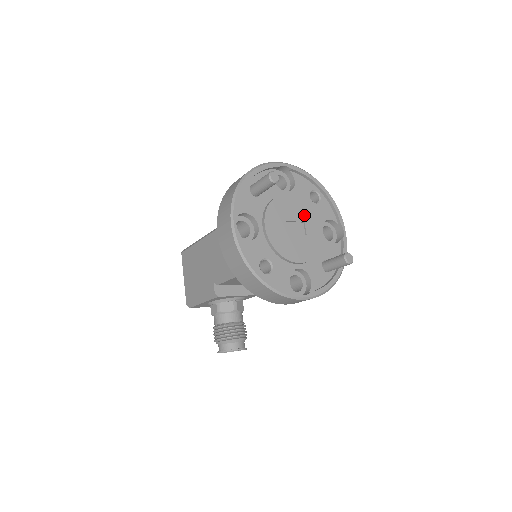
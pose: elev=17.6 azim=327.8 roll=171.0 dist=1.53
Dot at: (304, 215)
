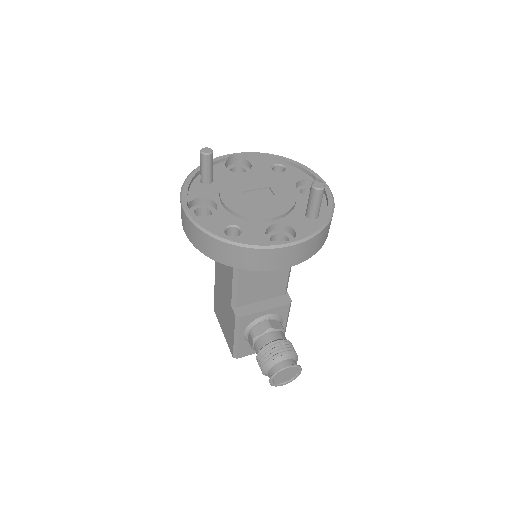
Dot at: (267, 182)
